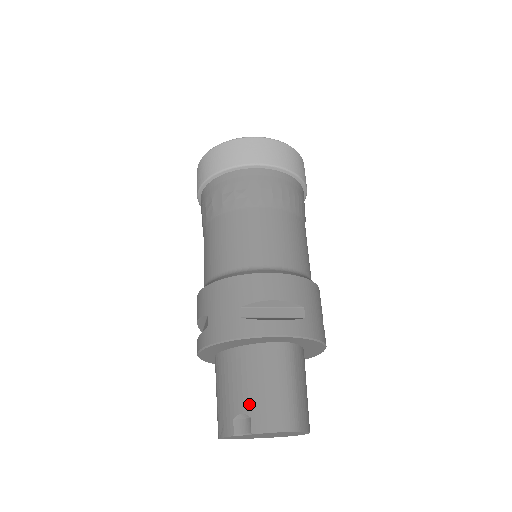
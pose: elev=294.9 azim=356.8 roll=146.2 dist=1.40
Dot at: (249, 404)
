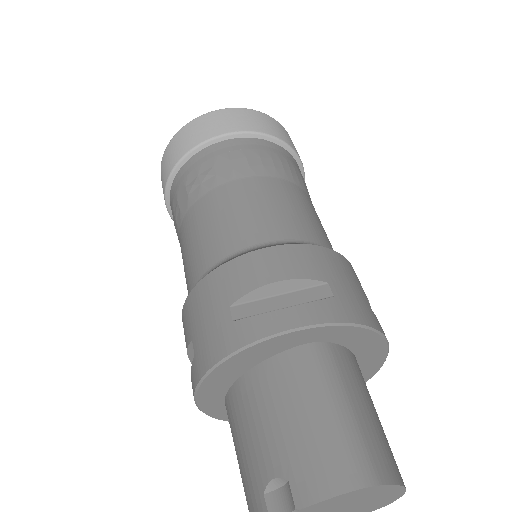
Dot at: (280, 458)
